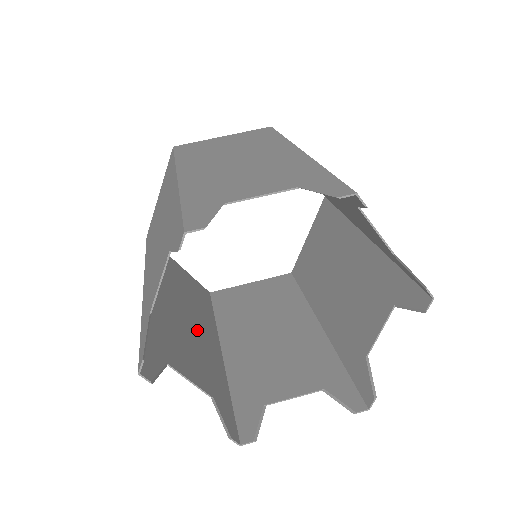
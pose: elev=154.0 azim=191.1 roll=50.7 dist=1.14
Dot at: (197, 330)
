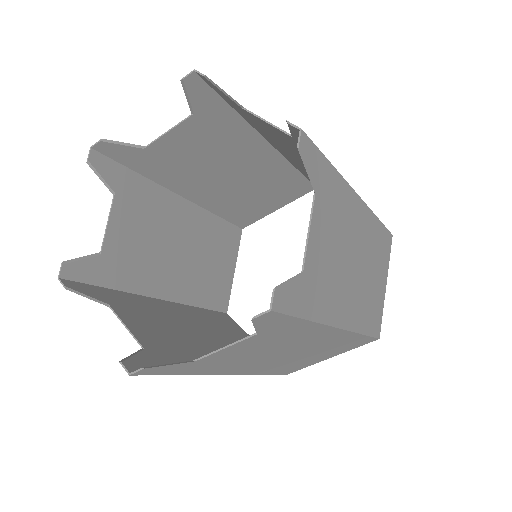
Dot at: (170, 264)
